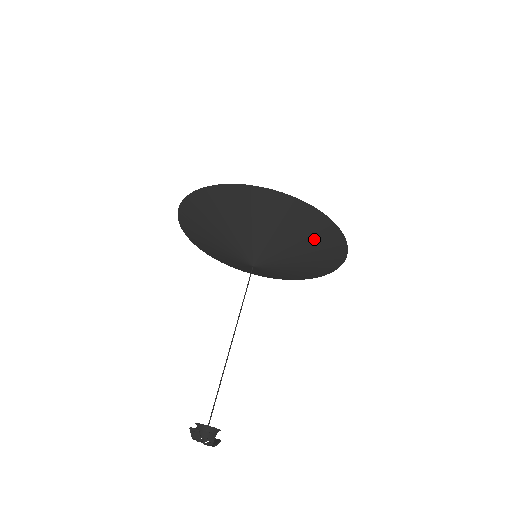
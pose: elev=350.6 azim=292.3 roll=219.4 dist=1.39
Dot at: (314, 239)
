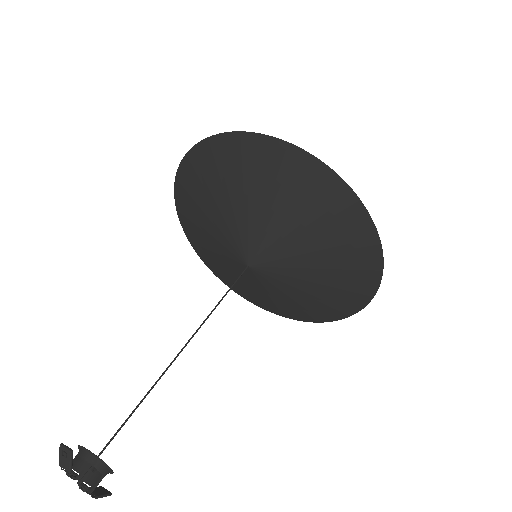
Dot at: (339, 242)
